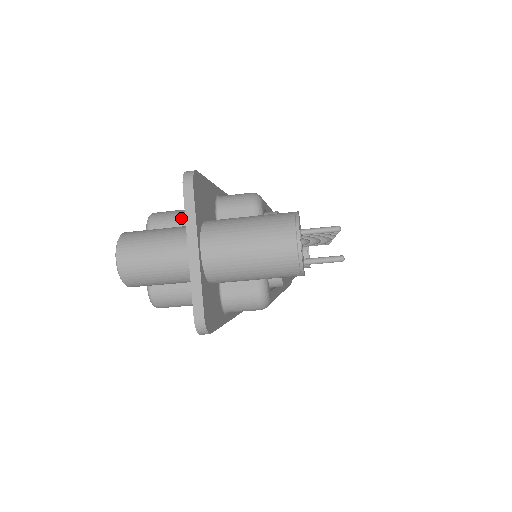
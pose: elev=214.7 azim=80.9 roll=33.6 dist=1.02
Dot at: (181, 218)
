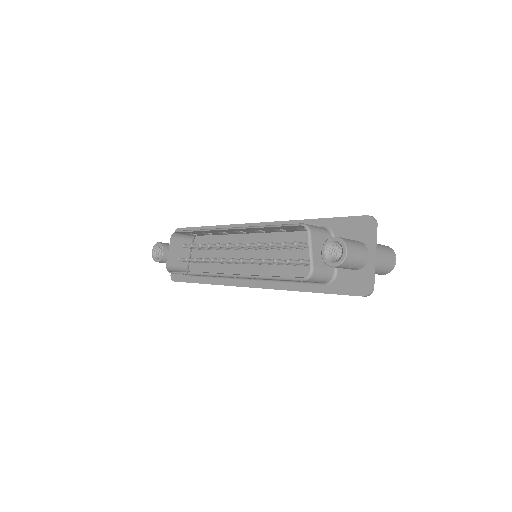
Dot at: (322, 232)
